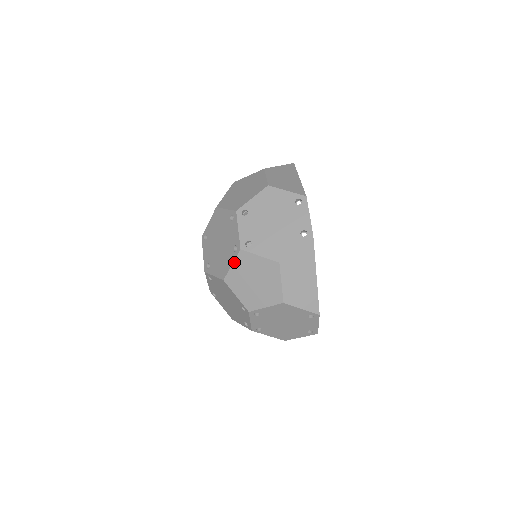
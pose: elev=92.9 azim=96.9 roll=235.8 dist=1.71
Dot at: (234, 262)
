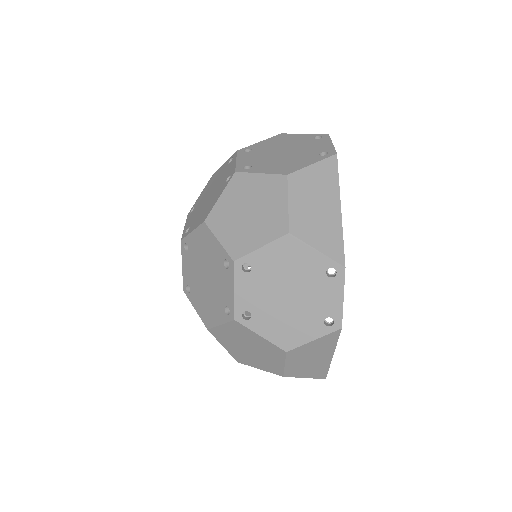
Dot at: (224, 324)
